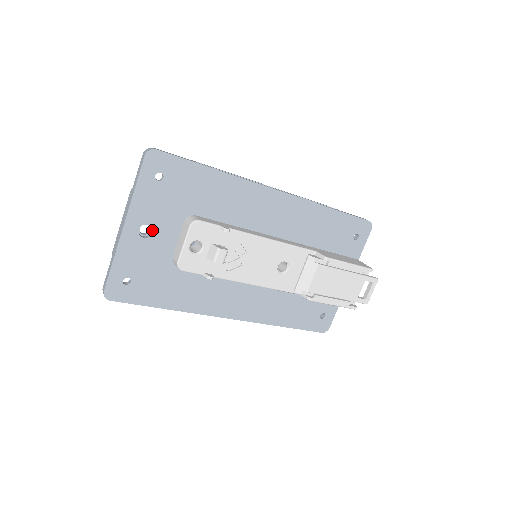
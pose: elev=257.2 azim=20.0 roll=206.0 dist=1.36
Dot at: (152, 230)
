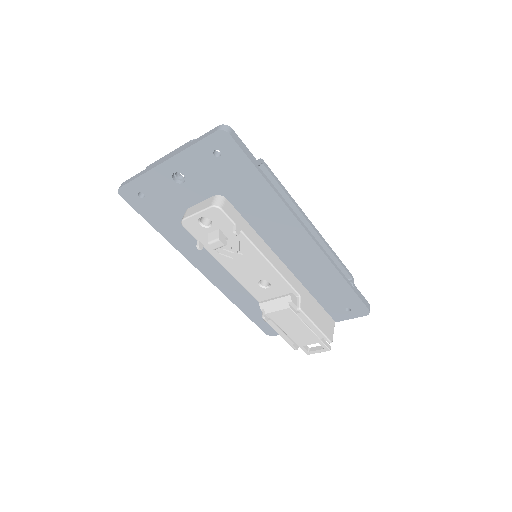
Dot at: (185, 180)
